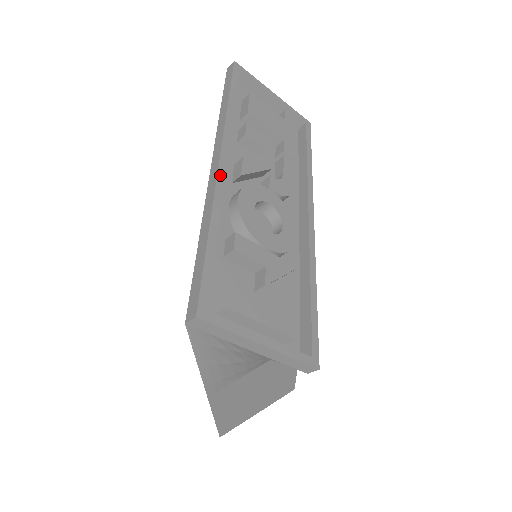
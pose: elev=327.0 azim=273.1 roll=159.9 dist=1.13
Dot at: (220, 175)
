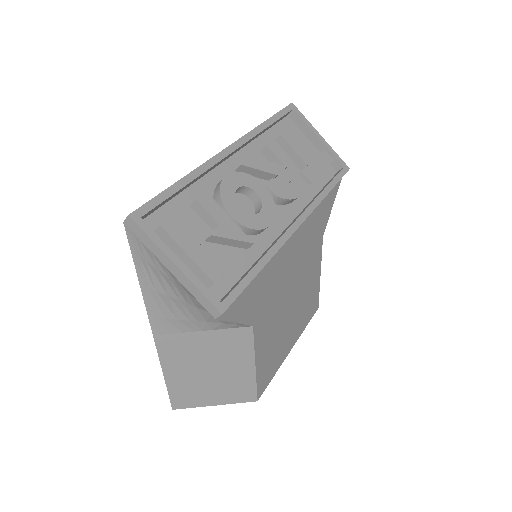
Dot at: (220, 155)
